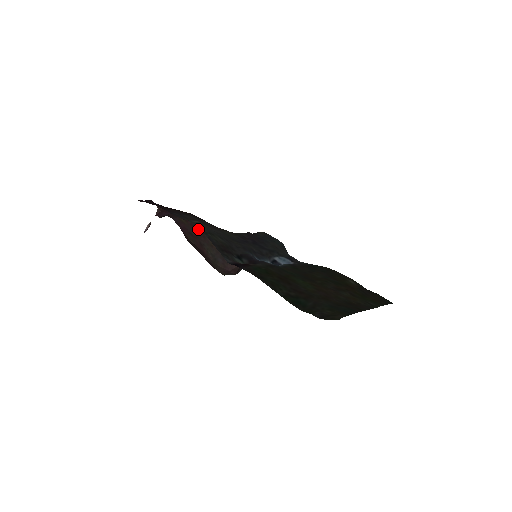
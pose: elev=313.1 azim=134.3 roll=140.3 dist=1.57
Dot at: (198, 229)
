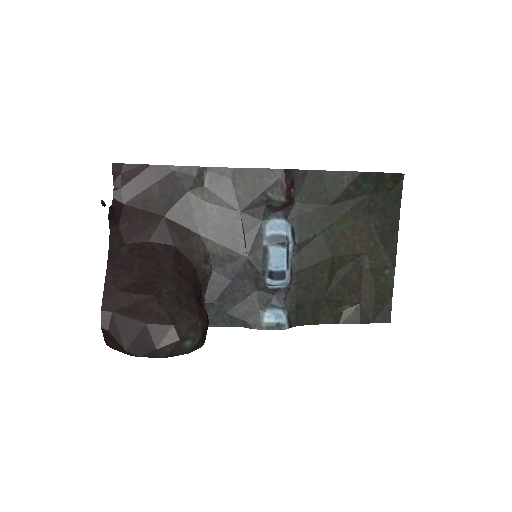
Dot at: (150, 259)
